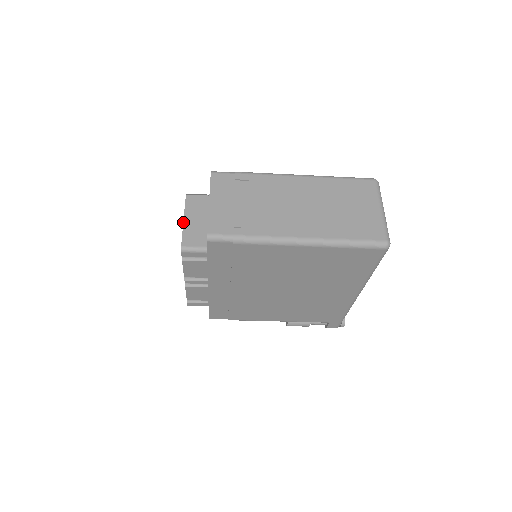
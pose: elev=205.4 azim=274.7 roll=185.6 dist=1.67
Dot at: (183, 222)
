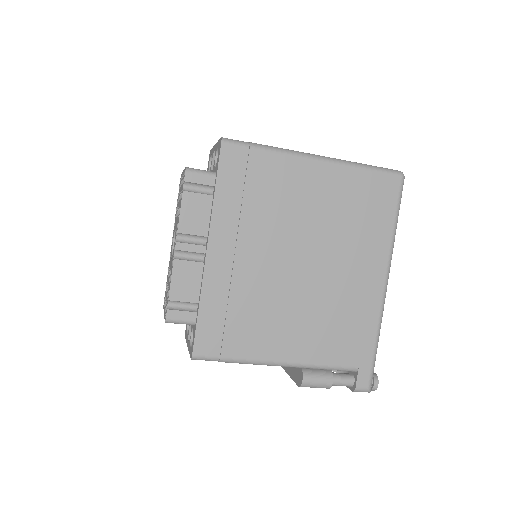
Dot at: (183, 170)
